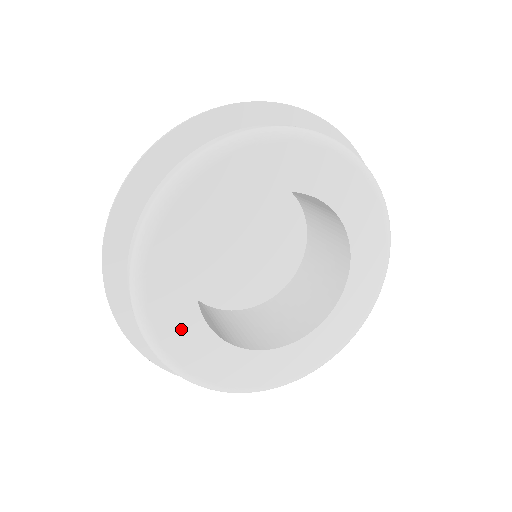
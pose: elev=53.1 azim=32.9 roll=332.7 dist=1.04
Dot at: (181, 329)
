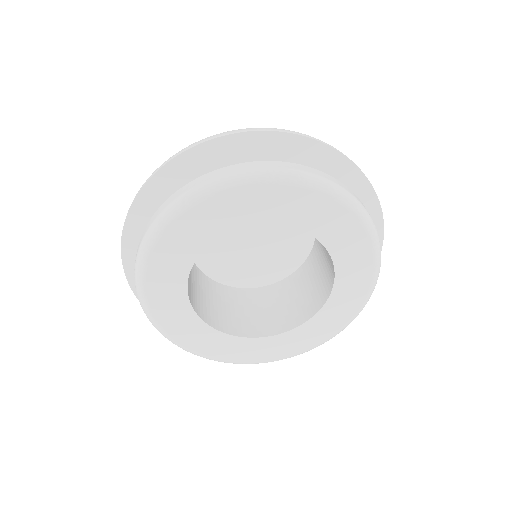
Dot at: (168, 270)
